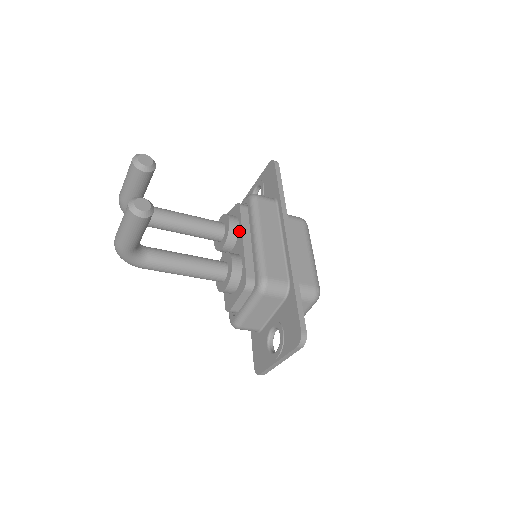
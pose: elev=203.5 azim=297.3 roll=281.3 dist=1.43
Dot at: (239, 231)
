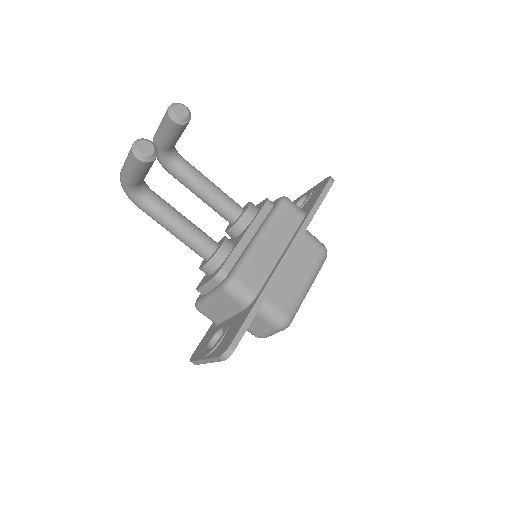
Dot at: (249, 224)
